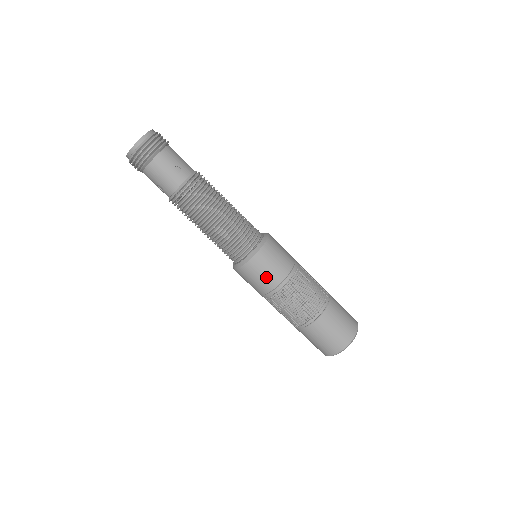
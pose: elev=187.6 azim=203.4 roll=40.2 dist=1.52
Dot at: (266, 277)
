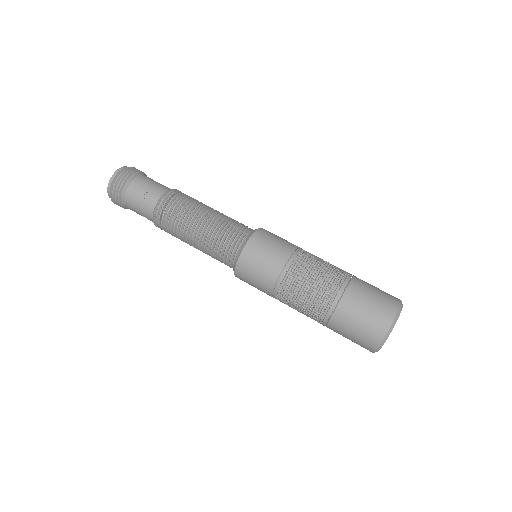
Dot at: (260, 277)
